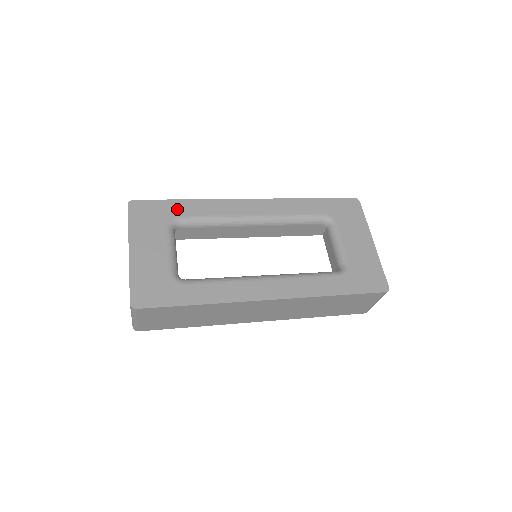
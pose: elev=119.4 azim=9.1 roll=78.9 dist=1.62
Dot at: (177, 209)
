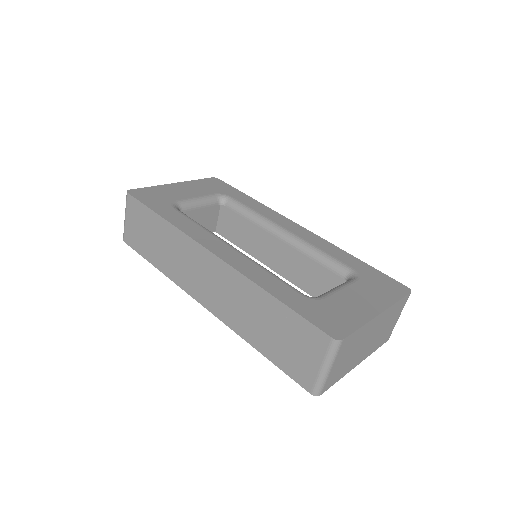
Dot at: (237, 195)
